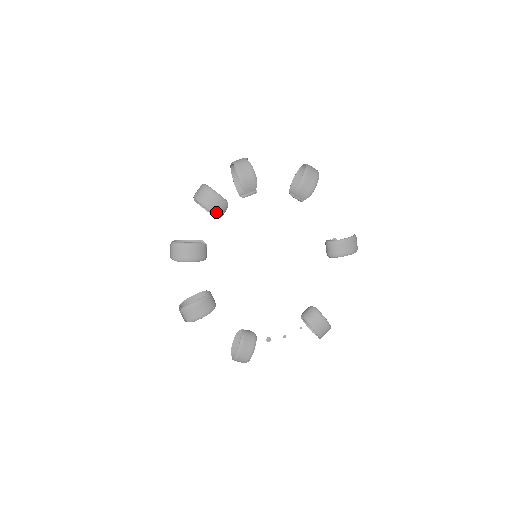
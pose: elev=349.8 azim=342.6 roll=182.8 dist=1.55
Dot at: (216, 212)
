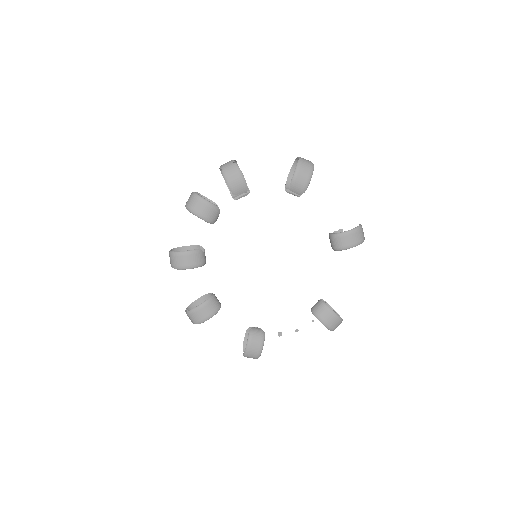
Dot at: (208, 219)
